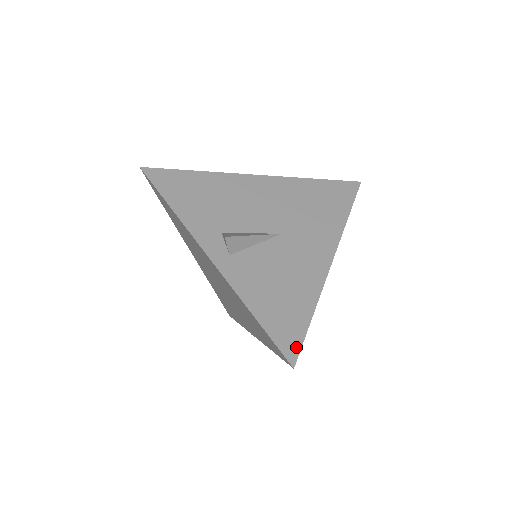
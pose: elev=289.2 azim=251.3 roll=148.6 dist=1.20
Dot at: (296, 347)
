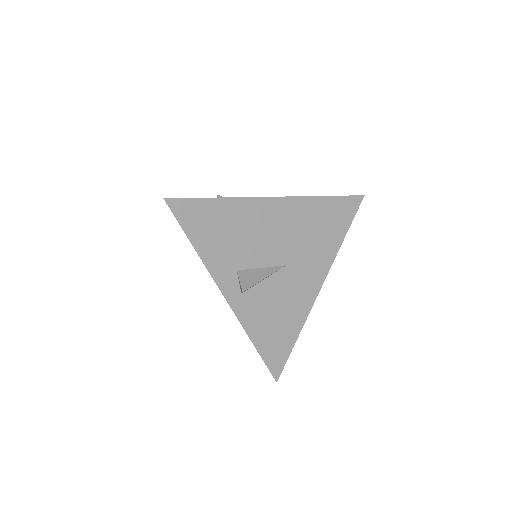
Dot at: (281, 367)
